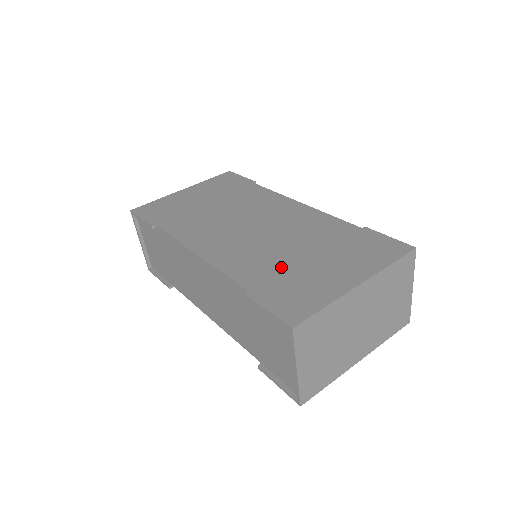
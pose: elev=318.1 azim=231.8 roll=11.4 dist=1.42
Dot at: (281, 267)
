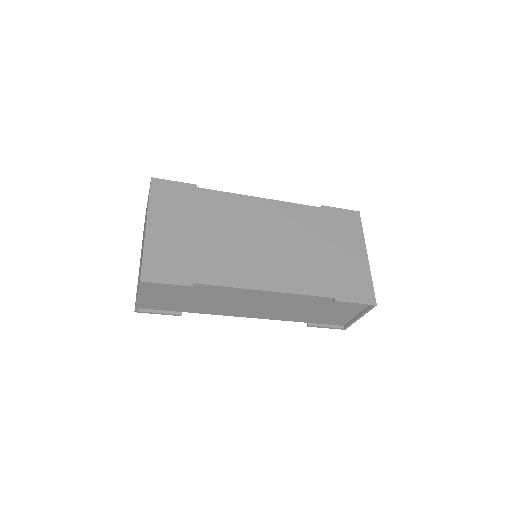
Dot at: (325, 268)
